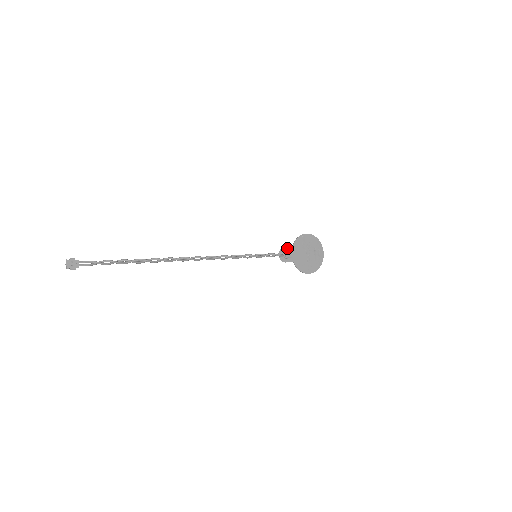
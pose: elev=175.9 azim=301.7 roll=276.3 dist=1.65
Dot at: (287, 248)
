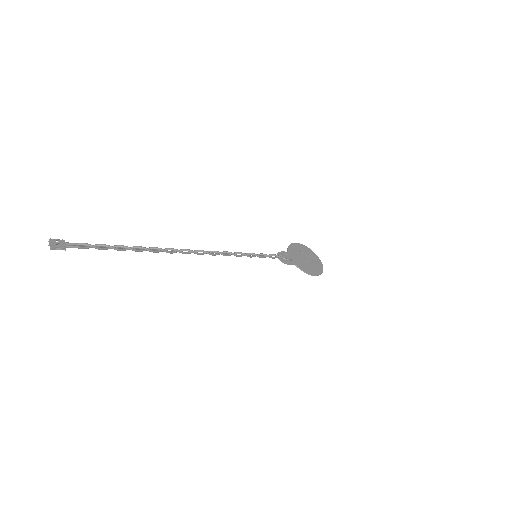
Dot at: (283, 252)
